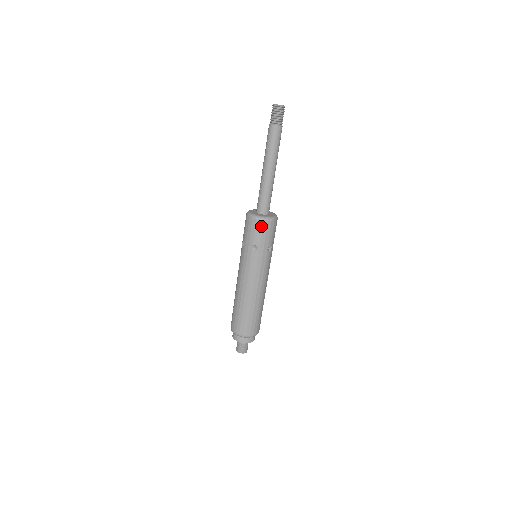
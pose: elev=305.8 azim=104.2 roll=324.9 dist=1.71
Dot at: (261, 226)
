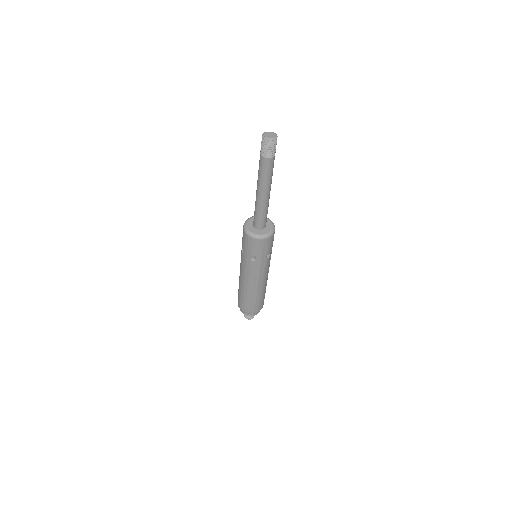
Dot at: (245, 236)
